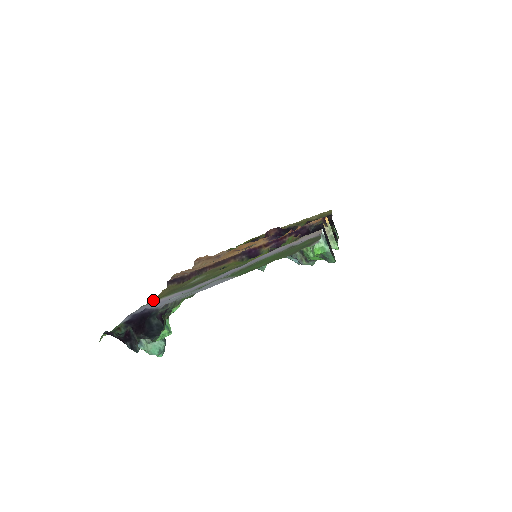
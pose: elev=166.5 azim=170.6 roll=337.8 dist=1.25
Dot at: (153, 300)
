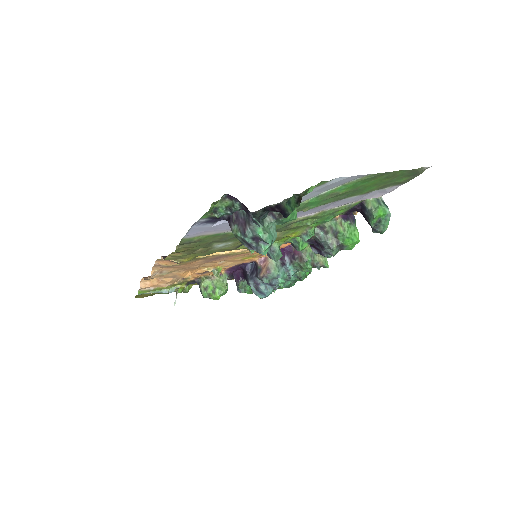
Dot at: (184, 244)
